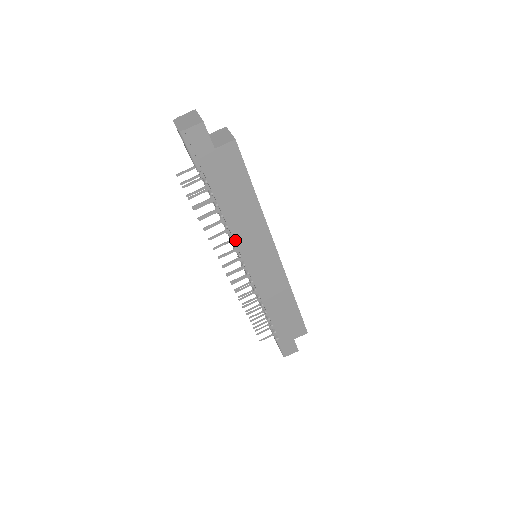
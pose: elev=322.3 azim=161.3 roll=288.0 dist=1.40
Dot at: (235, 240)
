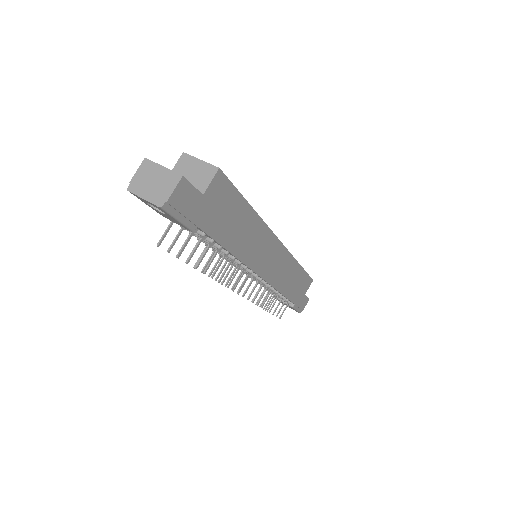
Dot at: (244, 263)
